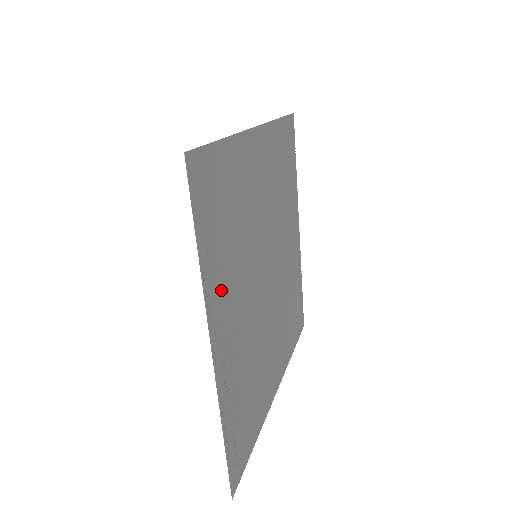
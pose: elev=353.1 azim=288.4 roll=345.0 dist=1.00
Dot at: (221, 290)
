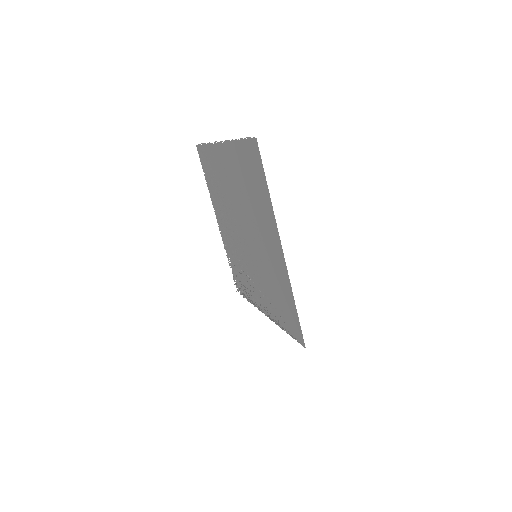
Dot at: (272, 309)
